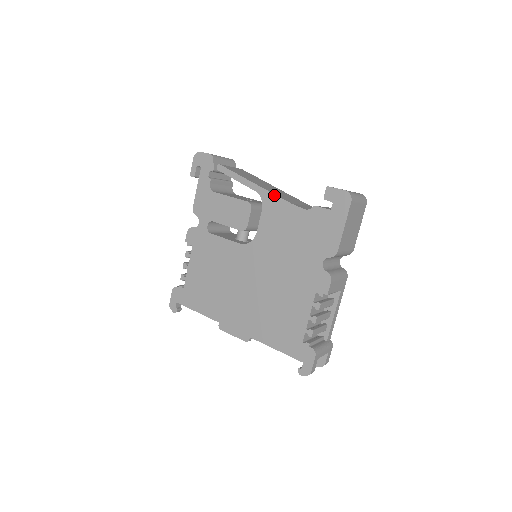
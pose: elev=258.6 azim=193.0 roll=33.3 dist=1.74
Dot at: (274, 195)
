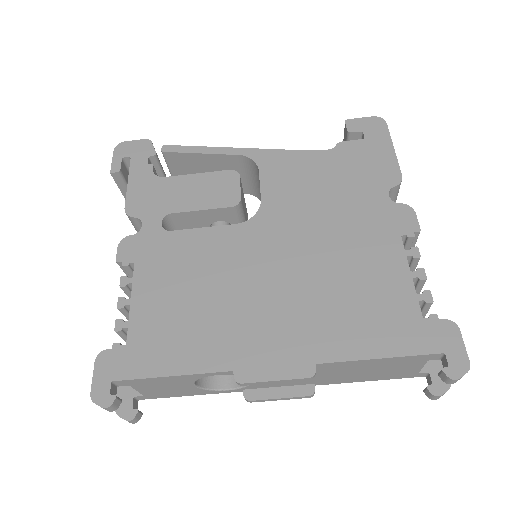
Dot at: (272, 150)
